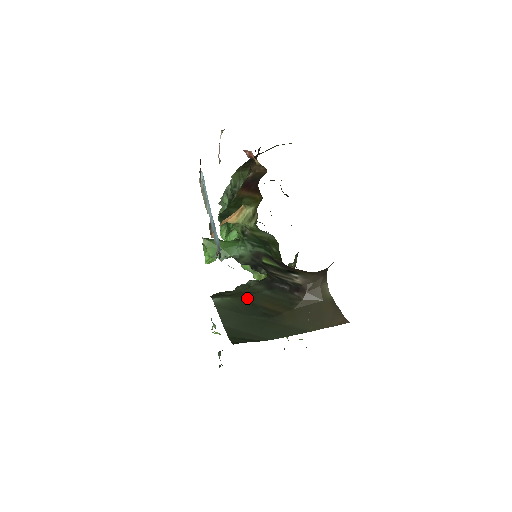
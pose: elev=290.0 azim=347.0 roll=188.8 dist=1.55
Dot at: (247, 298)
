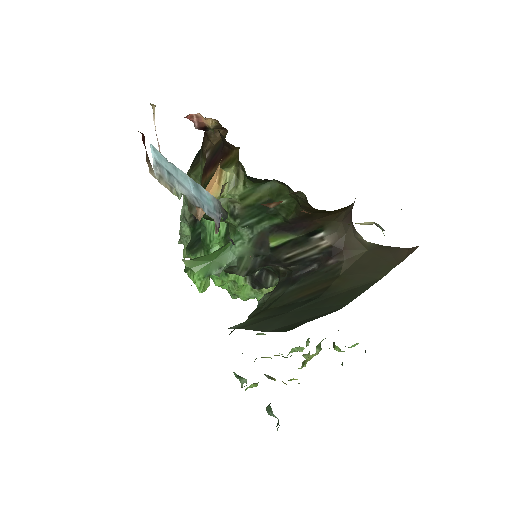
Dot at: (272, 307)
